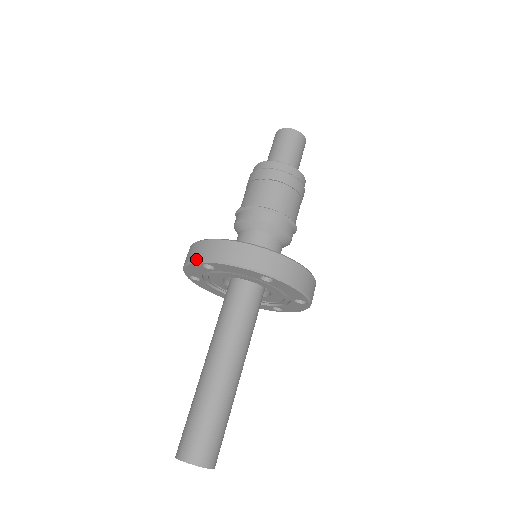
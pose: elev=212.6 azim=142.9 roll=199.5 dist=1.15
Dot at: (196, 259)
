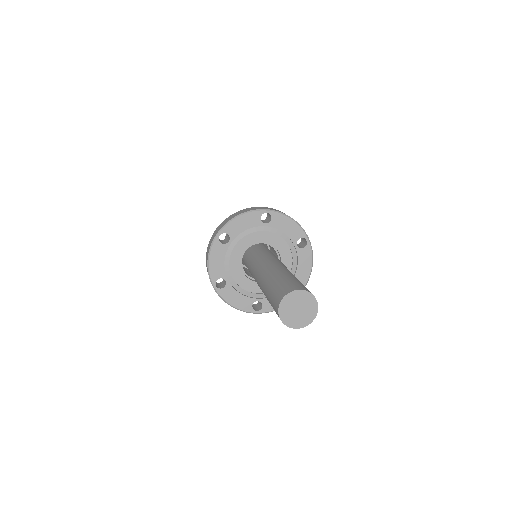
Dot at: (260, 208)
